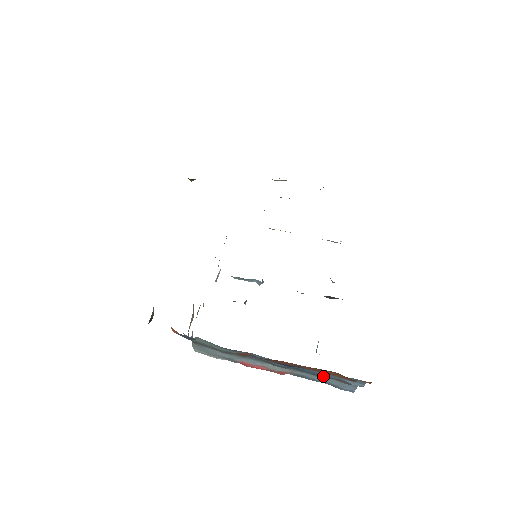
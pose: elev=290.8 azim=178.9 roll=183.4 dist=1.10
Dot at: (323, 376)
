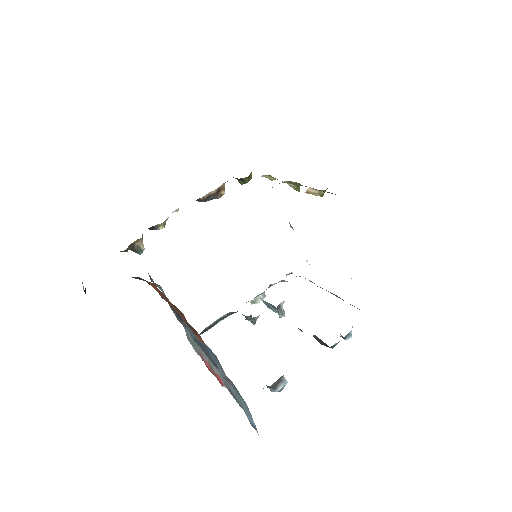
Dot at: (211, 359)
